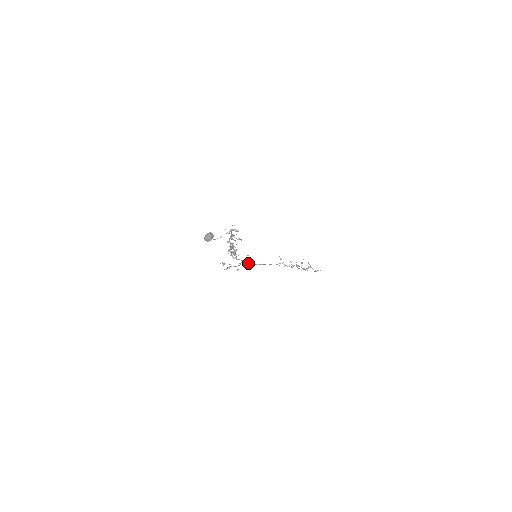
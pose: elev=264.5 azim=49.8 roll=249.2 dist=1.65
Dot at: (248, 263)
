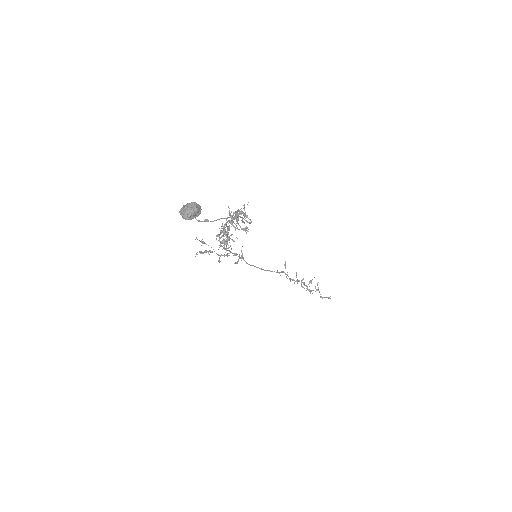
Dot at: occluded
